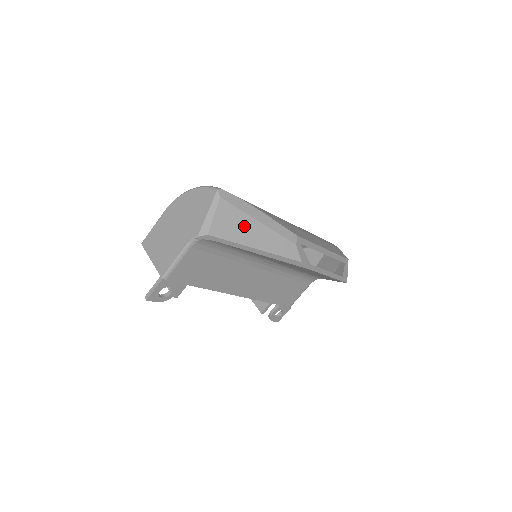
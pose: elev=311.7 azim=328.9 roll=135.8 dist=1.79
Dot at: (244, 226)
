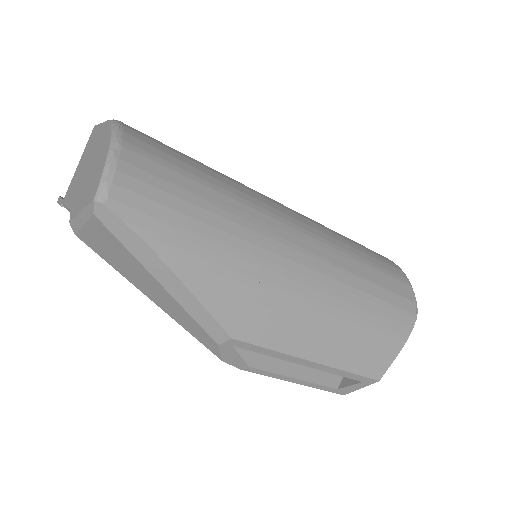
Dot at: (134, 269)
